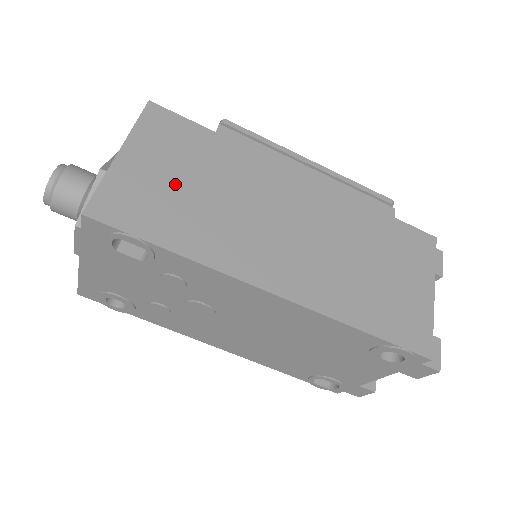
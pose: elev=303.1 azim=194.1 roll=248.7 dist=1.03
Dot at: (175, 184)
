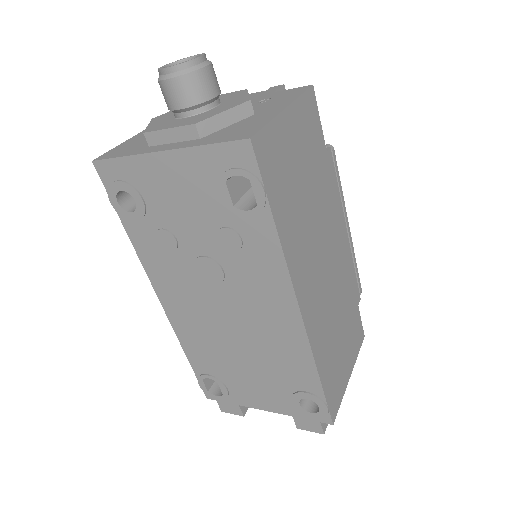
Dot at: (298, 171)
